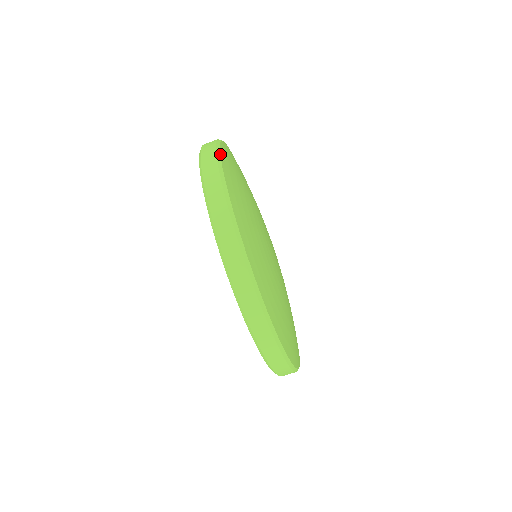
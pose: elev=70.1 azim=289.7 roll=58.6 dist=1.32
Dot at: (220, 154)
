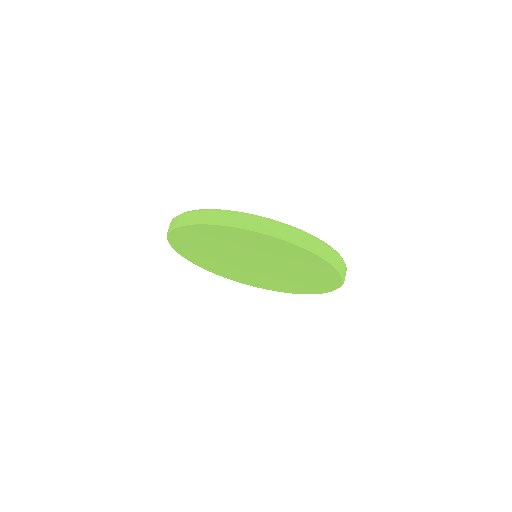
Dot at: occluded
